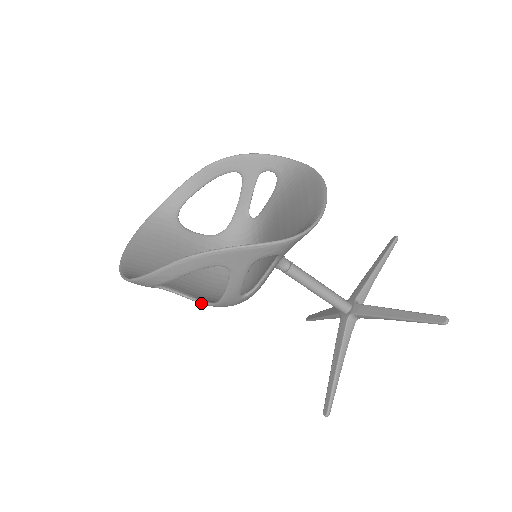
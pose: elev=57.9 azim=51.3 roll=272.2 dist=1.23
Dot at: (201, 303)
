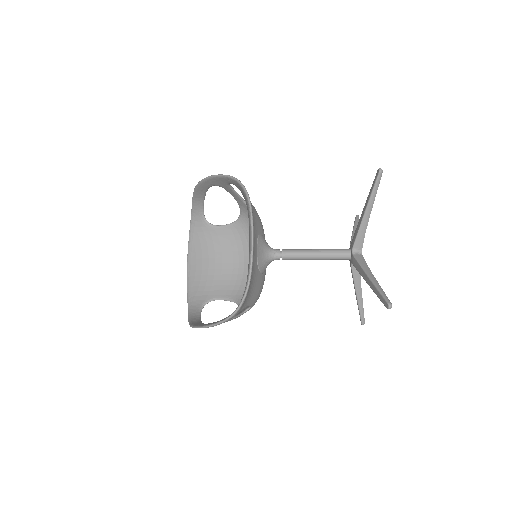
Dot at: (236, 303)
